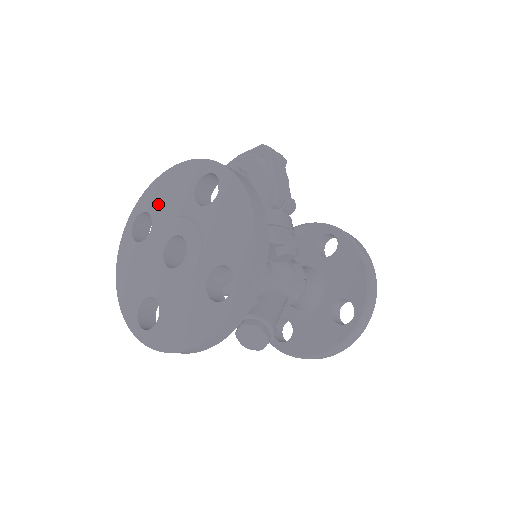
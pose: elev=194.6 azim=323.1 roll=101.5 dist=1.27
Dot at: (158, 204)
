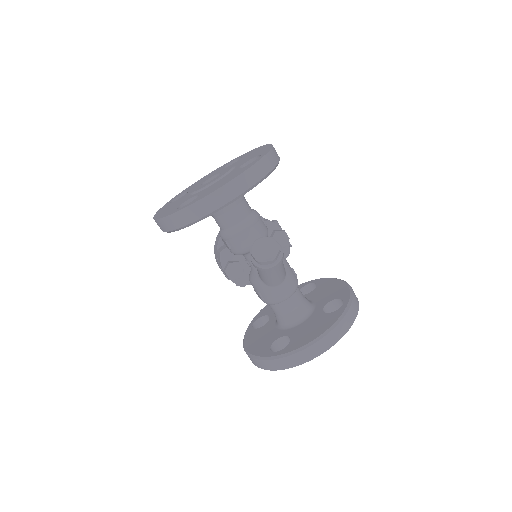
Dot at: (193, 186)
